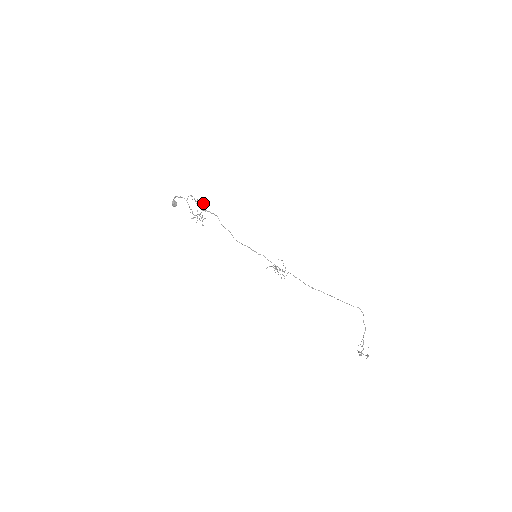
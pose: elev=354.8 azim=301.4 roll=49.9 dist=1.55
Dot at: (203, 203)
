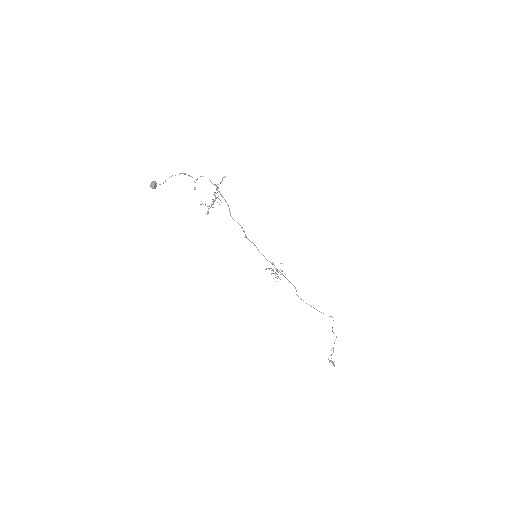
Dot at: occluded
